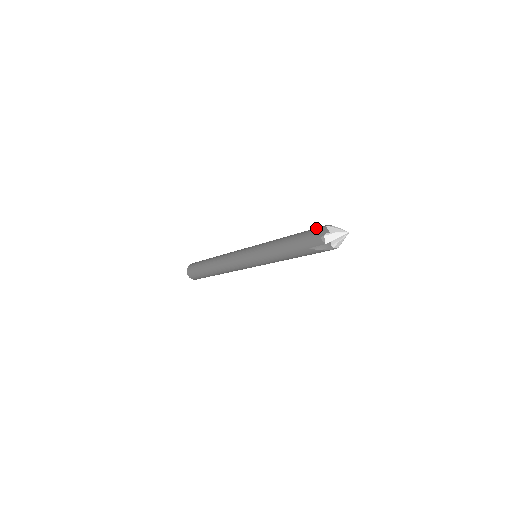
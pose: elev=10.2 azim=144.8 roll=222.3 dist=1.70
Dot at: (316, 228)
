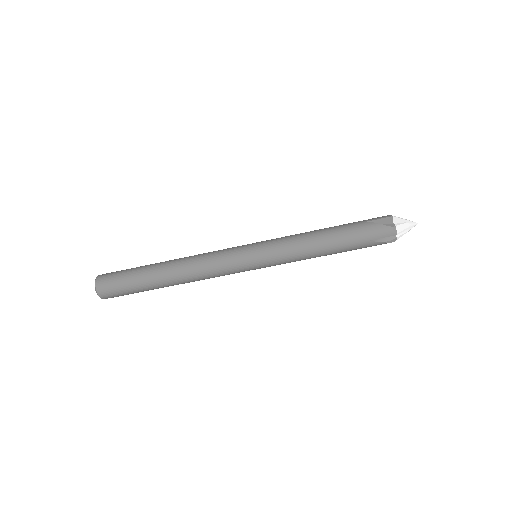
Dot at: occluded
